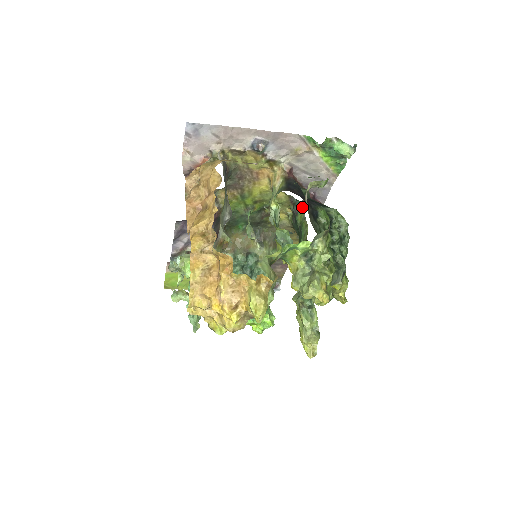
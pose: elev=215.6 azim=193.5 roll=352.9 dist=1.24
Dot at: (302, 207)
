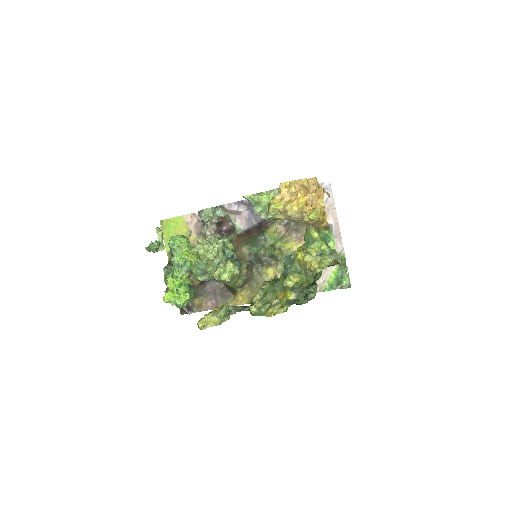
Dot at: occluded
